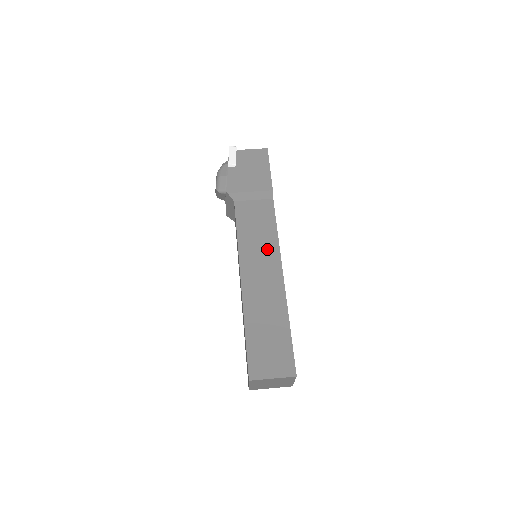
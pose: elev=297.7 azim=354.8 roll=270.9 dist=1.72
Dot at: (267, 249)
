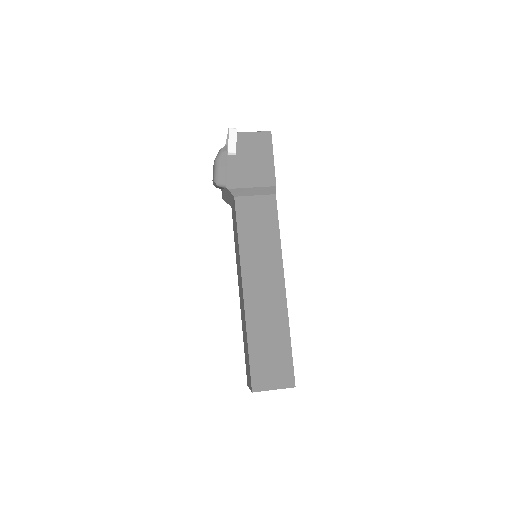
Dot at: (269, 255)
